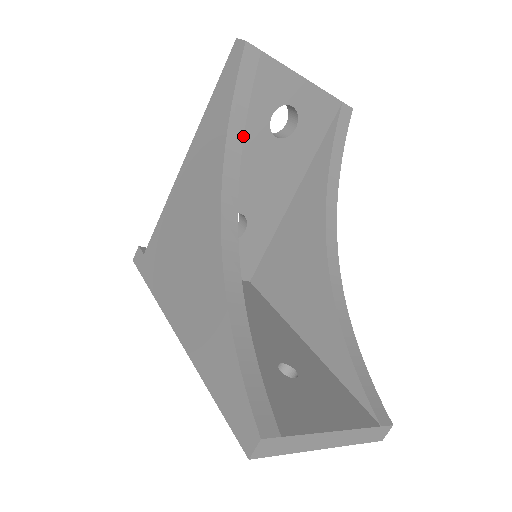
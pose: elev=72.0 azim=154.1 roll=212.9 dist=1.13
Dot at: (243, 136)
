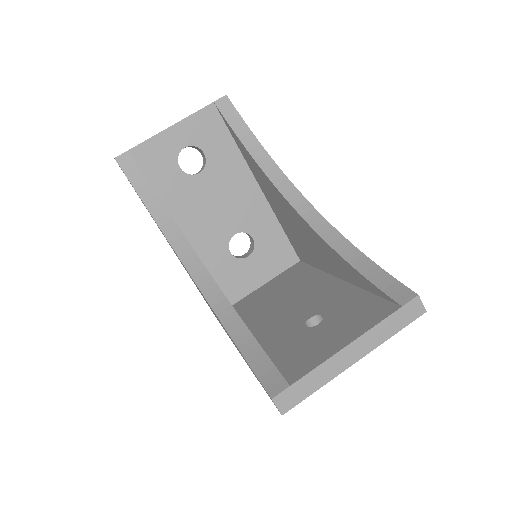
Dot at: (164, 207)
